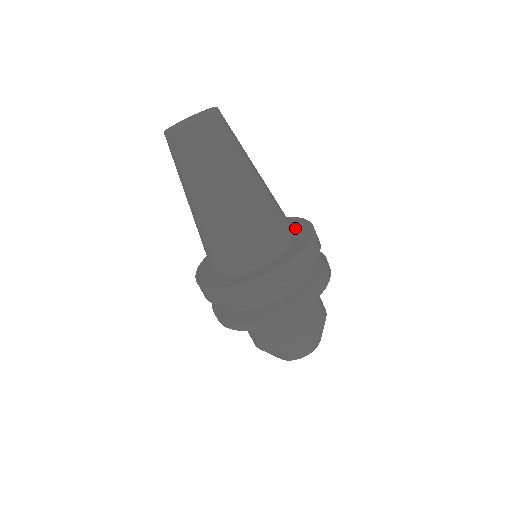
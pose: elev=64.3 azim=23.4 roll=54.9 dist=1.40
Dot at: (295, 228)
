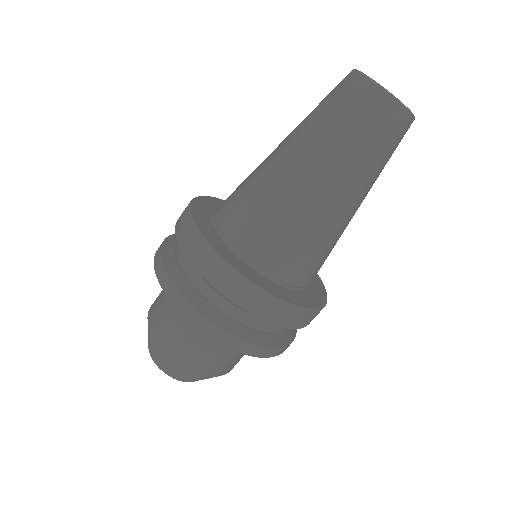
Dot at: (307, 291)
